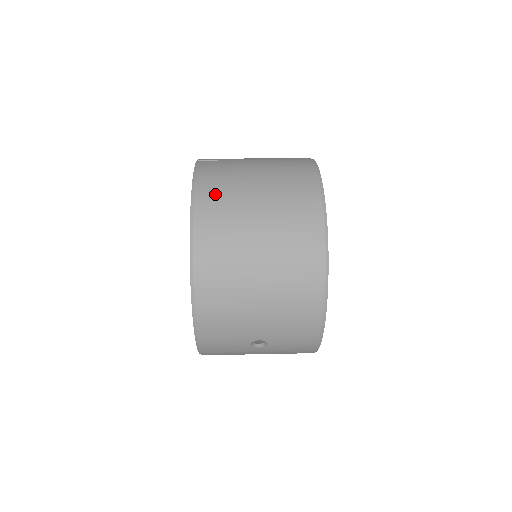
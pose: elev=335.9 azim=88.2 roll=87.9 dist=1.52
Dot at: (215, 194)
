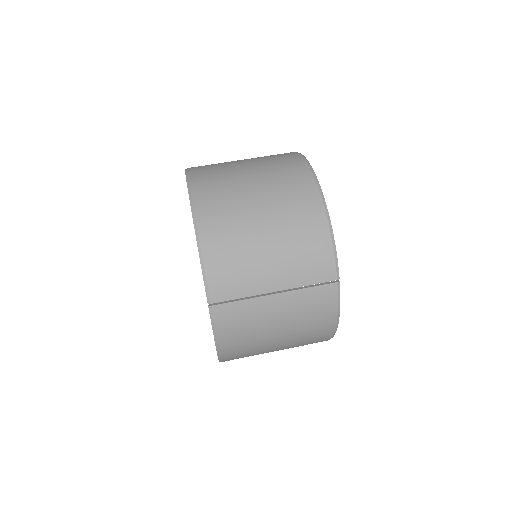
Dot at: (239, 350)
